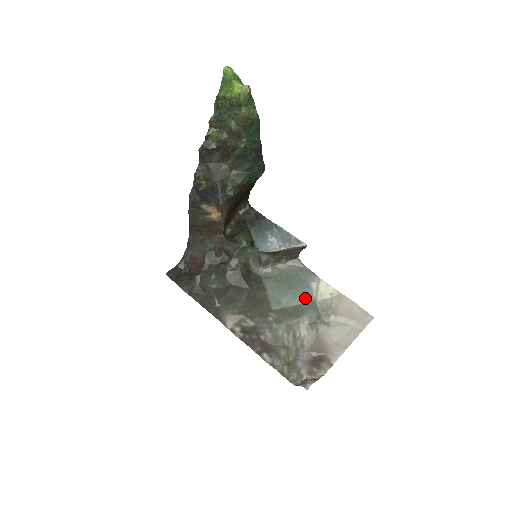
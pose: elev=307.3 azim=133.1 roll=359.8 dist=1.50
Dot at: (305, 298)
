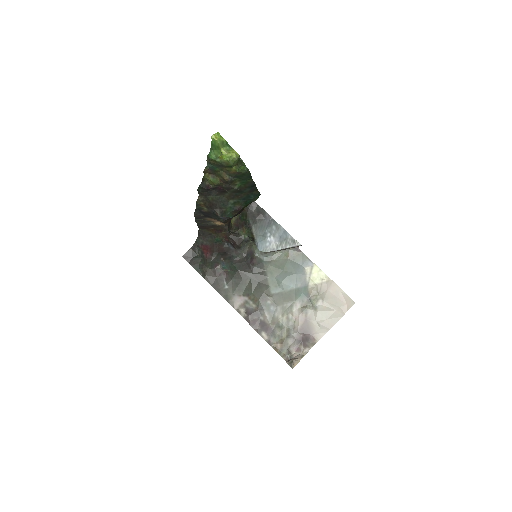
Dot at: (299, 283)
